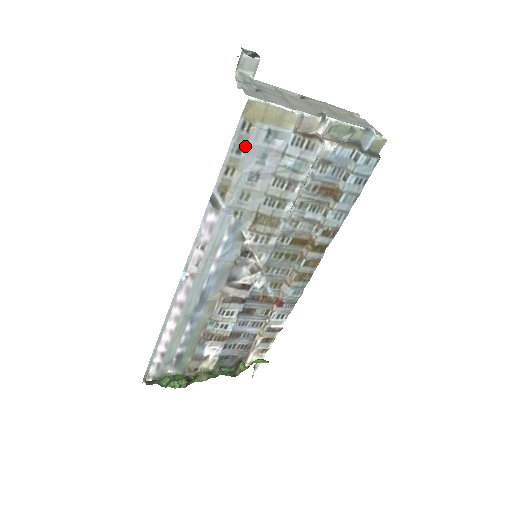
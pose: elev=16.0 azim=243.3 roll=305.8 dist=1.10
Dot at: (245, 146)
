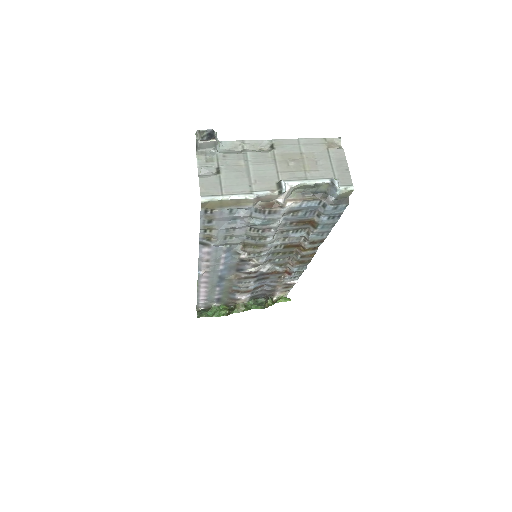
Dot at: (214, 219)
